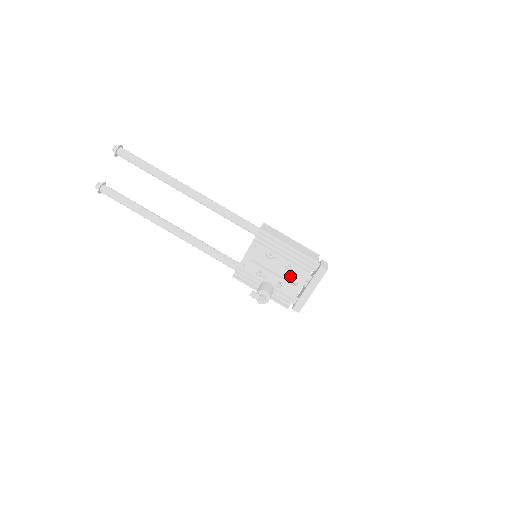
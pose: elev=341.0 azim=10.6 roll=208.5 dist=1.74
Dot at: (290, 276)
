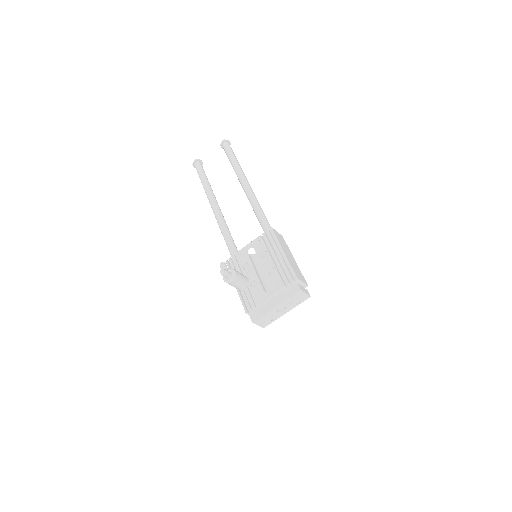
Dot at: occluded
